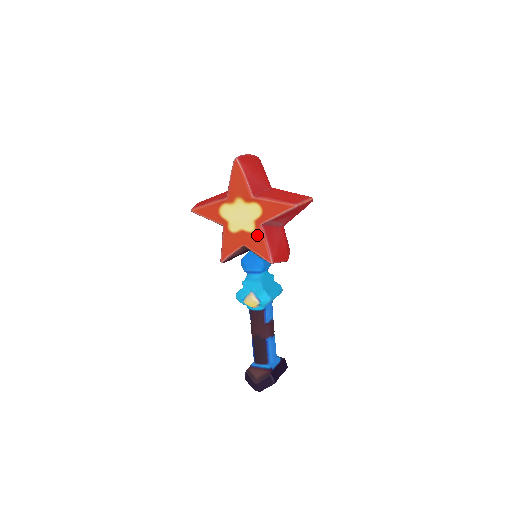
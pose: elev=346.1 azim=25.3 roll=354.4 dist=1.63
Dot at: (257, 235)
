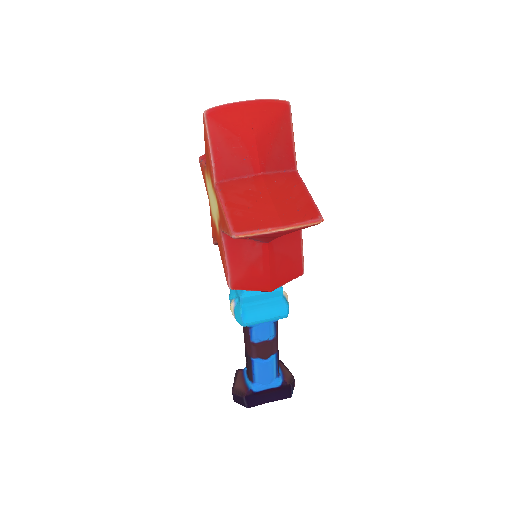
Dot at: (220, 241)
